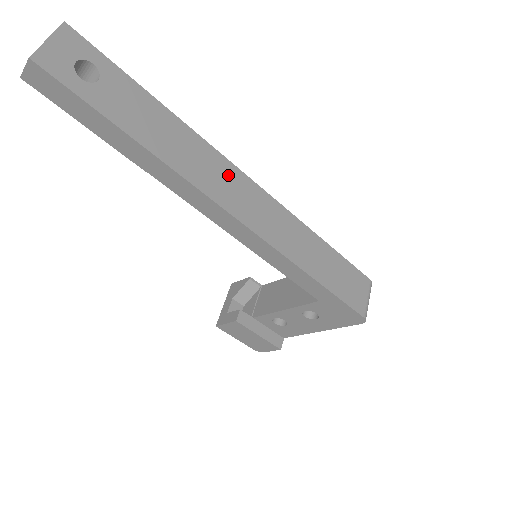
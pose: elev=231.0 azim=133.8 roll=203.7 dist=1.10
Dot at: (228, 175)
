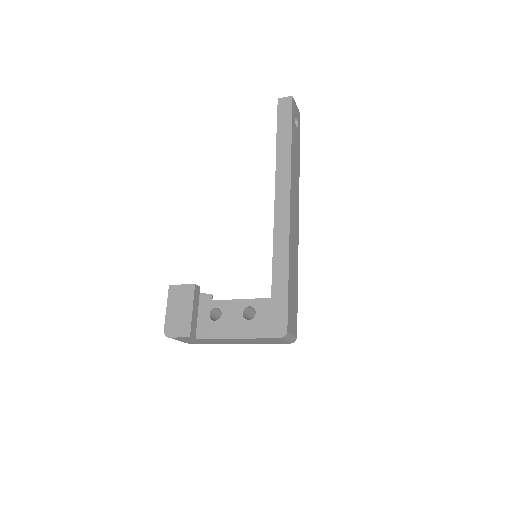
Dot at: (296, 200)
